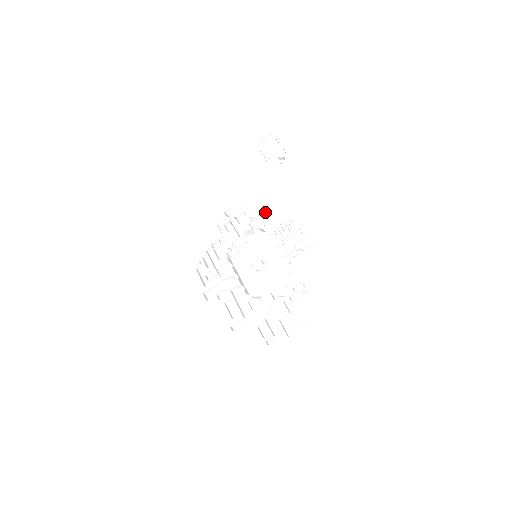
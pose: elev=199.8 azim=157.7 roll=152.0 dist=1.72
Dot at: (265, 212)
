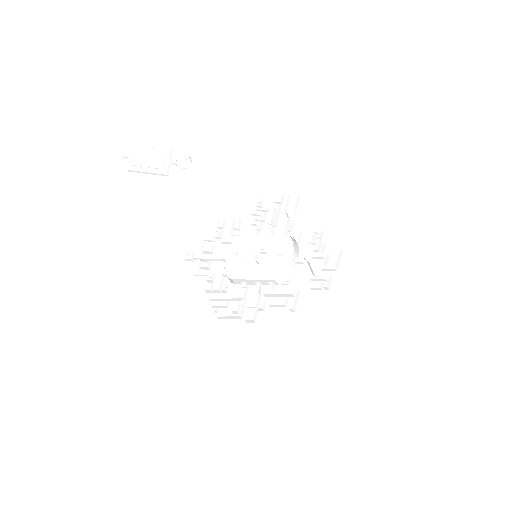
Dot at: (221, 219)
